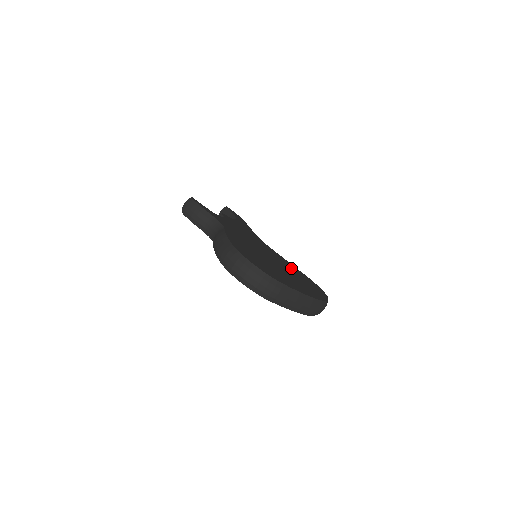
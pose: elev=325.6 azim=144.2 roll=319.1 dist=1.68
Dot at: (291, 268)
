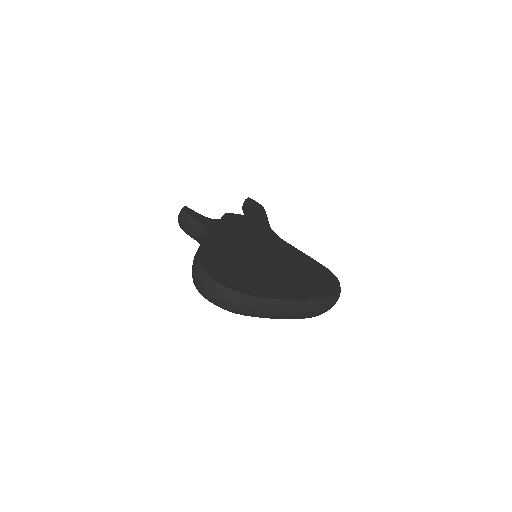
Dot at: (298, 261)
